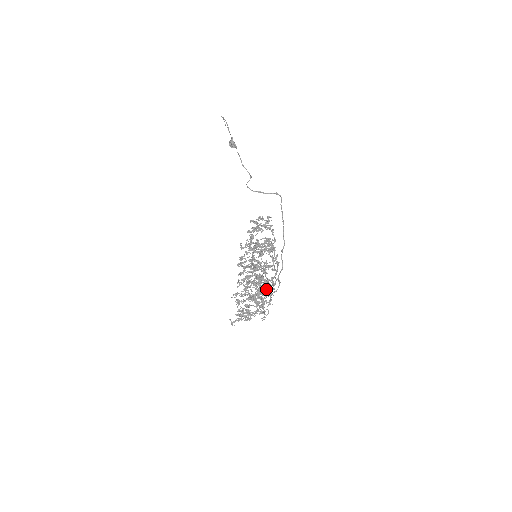
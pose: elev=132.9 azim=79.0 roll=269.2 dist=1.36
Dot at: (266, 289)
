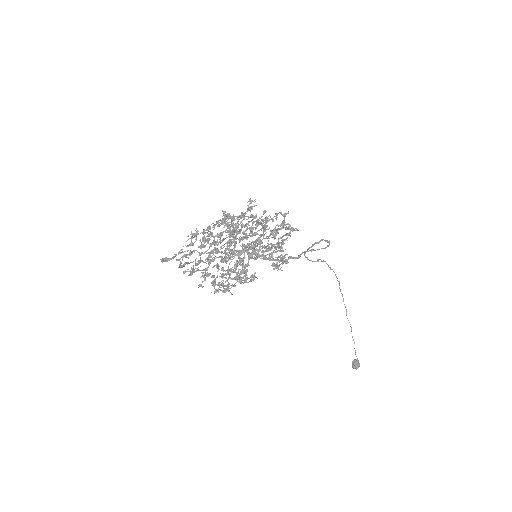
Dot at: (232, 250)
